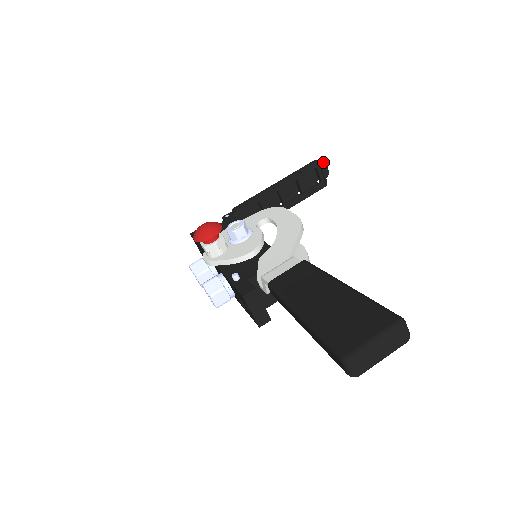
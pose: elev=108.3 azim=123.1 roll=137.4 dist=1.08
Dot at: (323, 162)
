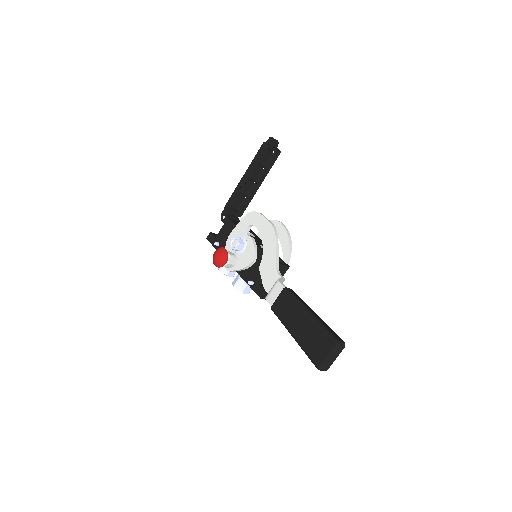
Dot at: (270, 139)
